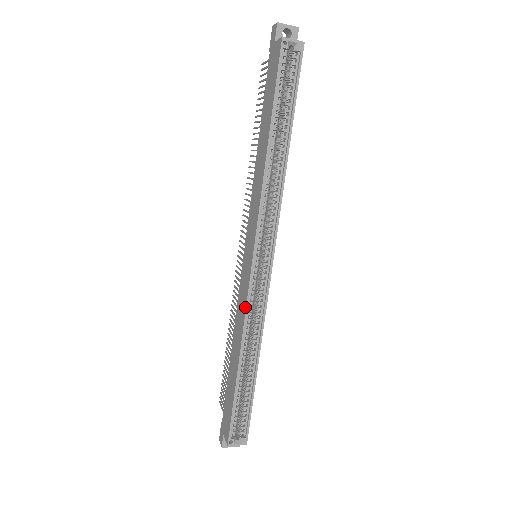
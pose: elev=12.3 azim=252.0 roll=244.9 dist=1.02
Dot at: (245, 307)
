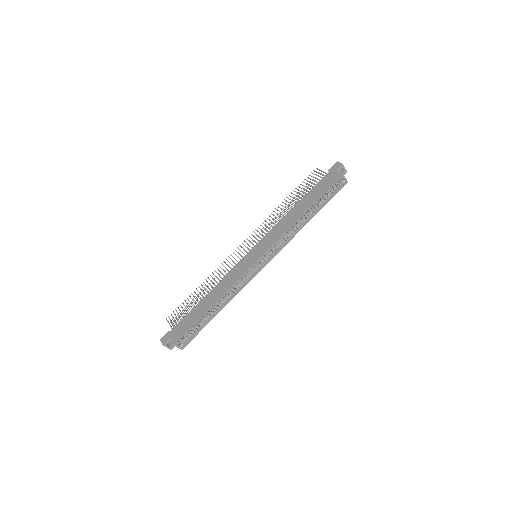
Dot at: (239, 278)
